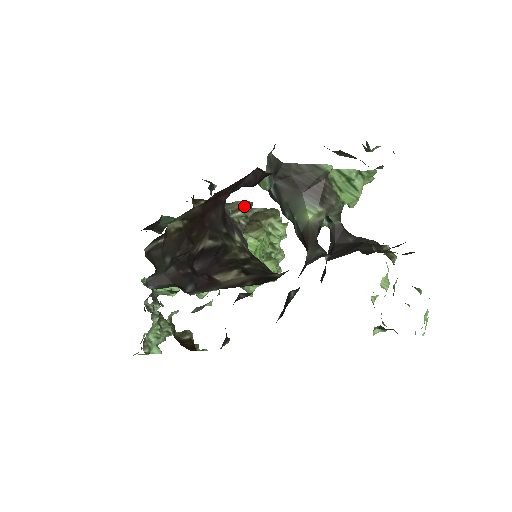
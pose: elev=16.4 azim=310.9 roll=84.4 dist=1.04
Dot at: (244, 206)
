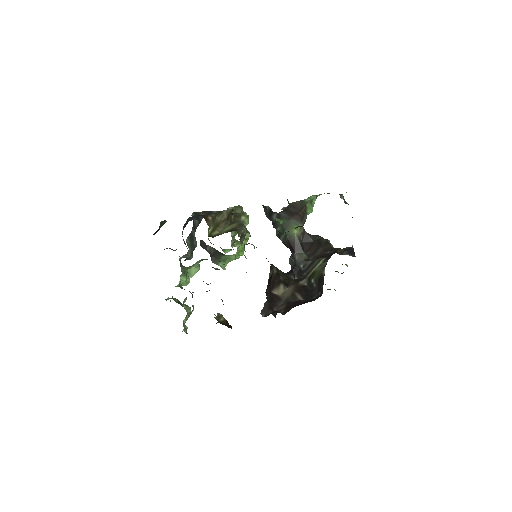
Dot at: (230, 213)
